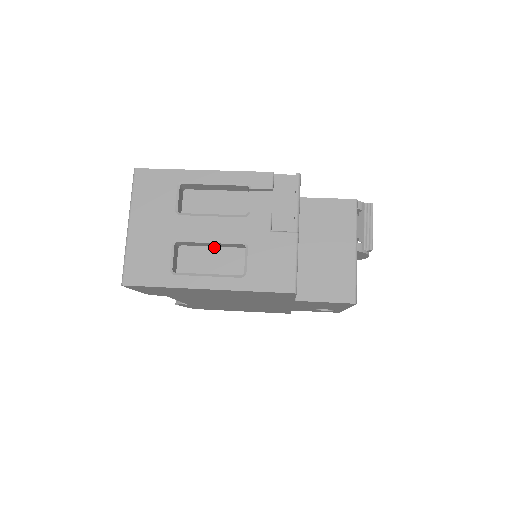
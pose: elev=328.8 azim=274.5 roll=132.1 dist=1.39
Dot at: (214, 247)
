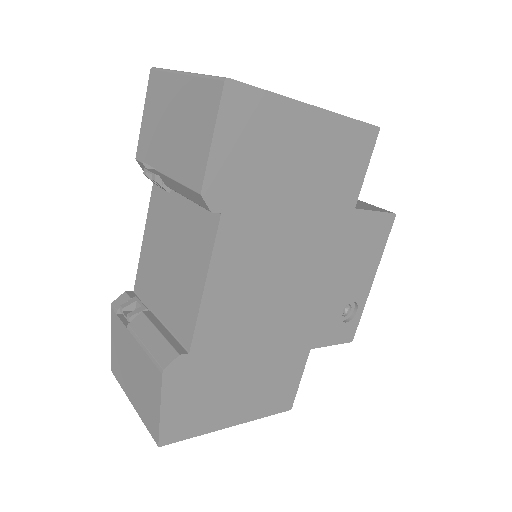
Dot at: occluded
